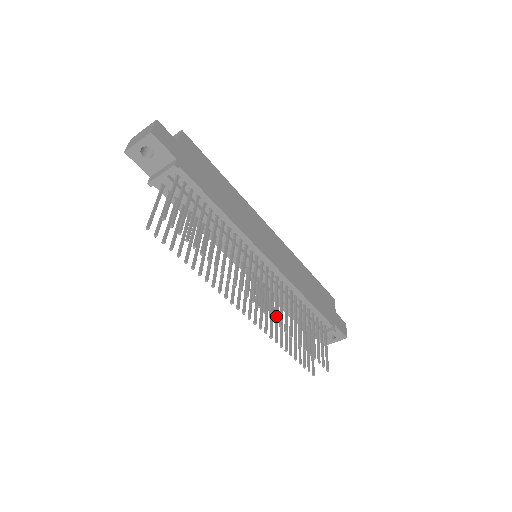
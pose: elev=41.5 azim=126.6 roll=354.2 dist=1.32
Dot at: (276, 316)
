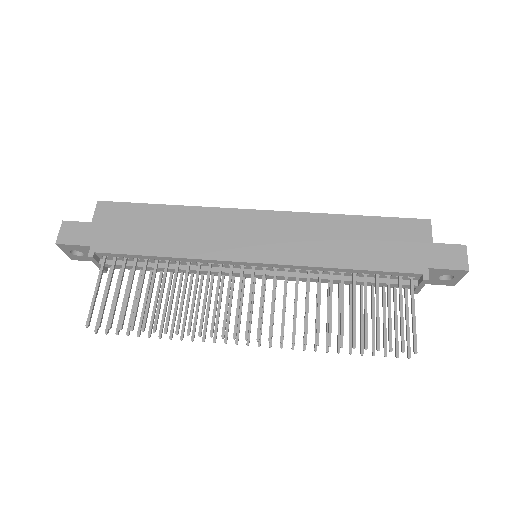
Dot at: (281, 333)
